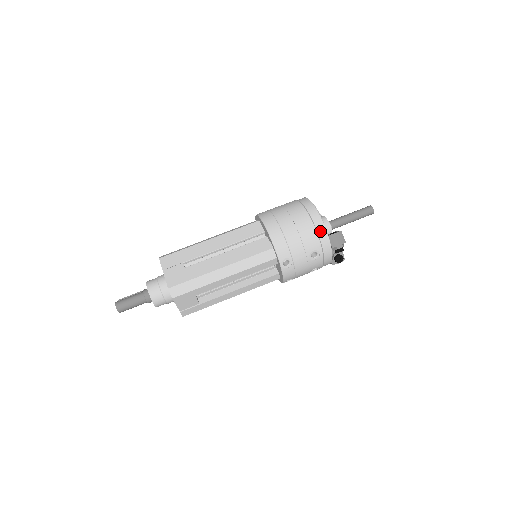
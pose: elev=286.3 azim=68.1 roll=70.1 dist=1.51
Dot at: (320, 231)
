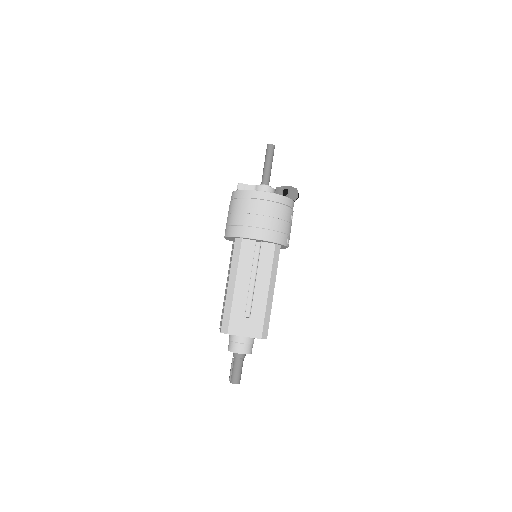
Dot at: (285, 202)
